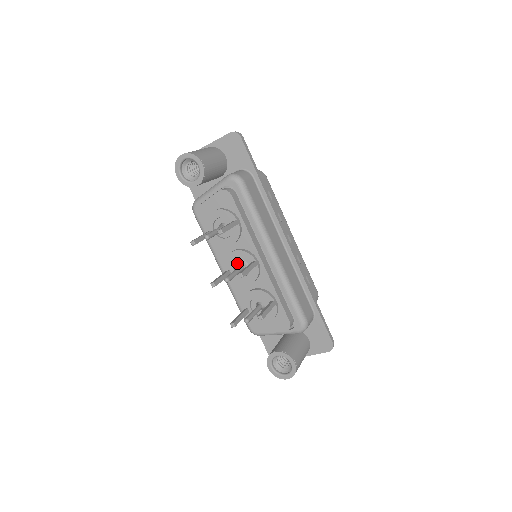
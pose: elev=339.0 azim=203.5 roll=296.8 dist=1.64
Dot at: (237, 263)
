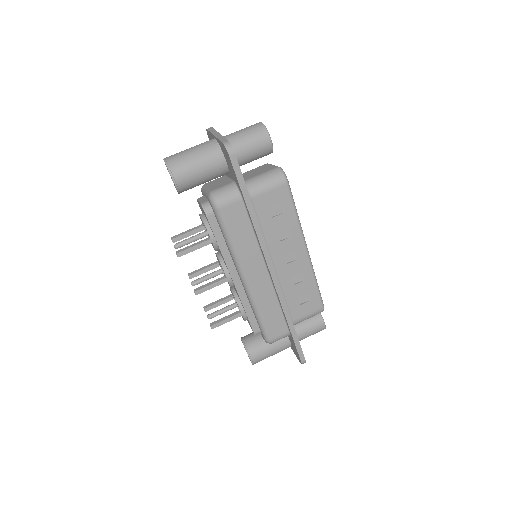
Dot at: (220, 265)
